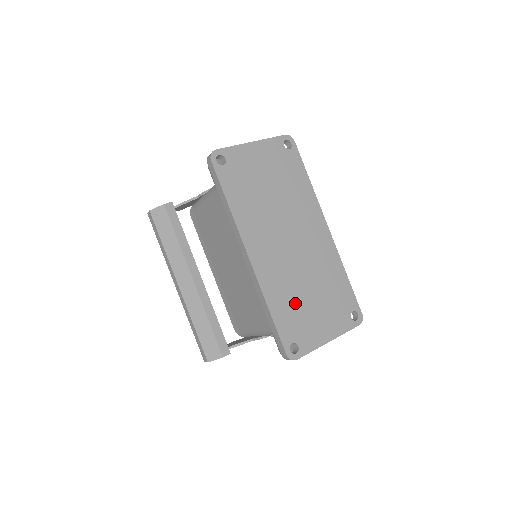
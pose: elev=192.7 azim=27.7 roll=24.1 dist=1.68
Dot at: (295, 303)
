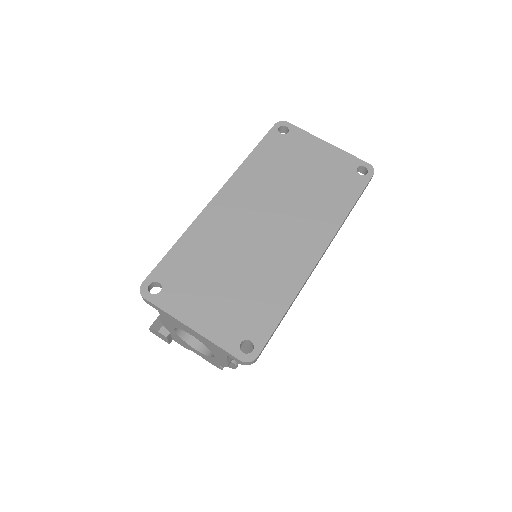
Dot at: (206, 263)
